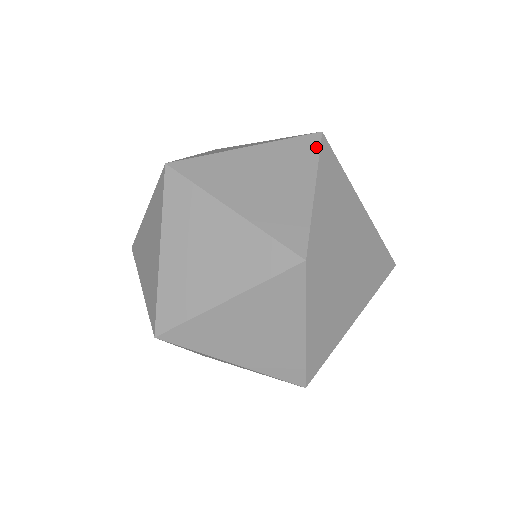
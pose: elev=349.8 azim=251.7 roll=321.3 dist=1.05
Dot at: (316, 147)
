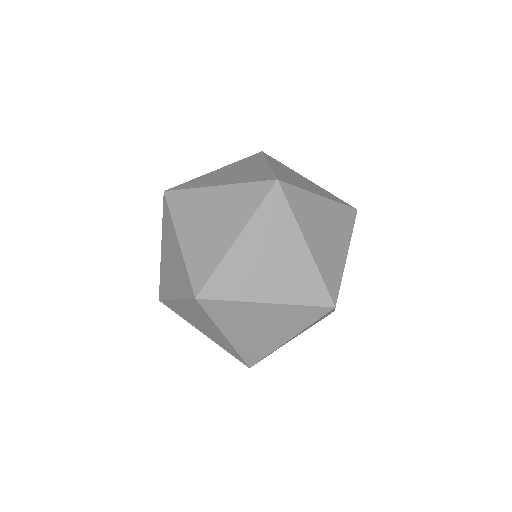
Dot at: (353, 221)
